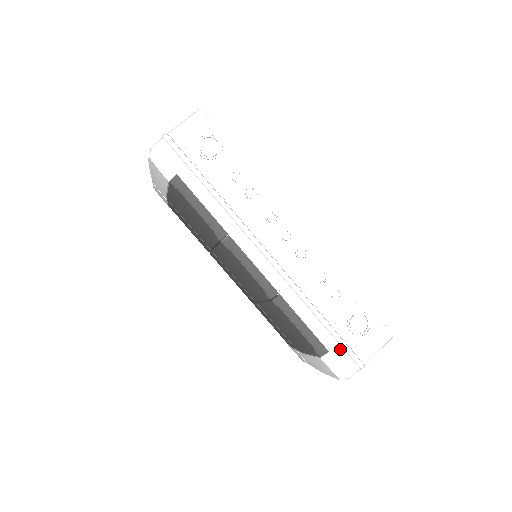
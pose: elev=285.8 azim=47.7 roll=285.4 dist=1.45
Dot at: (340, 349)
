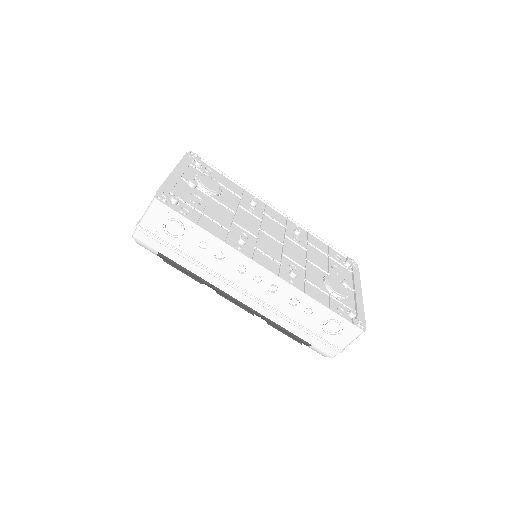
Dot at: (321, 343)
